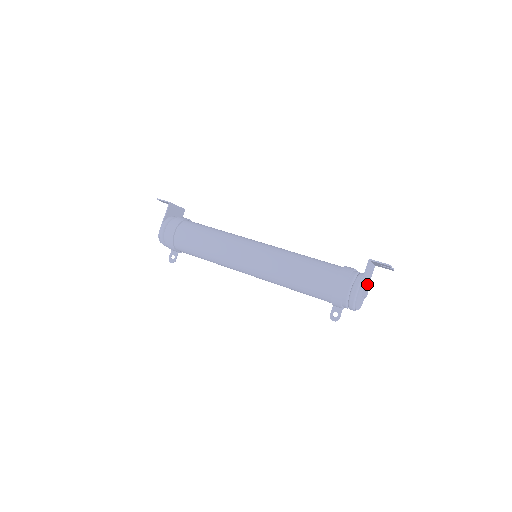
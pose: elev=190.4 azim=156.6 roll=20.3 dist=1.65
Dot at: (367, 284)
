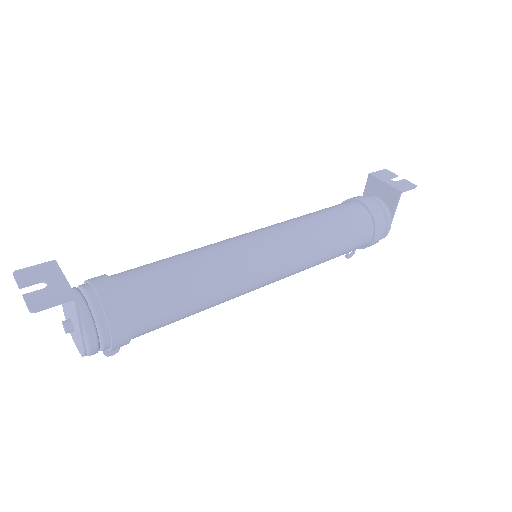
Dot at: occluded
